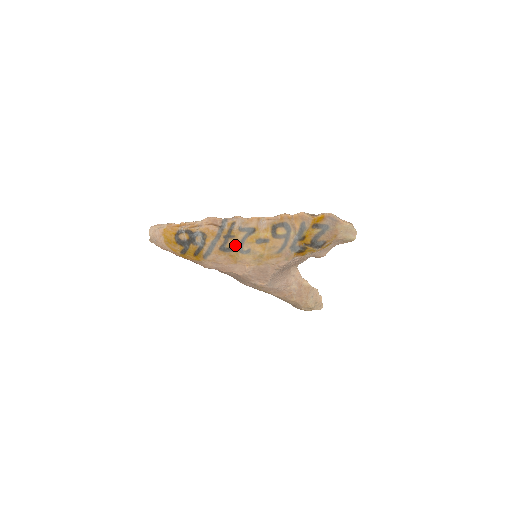
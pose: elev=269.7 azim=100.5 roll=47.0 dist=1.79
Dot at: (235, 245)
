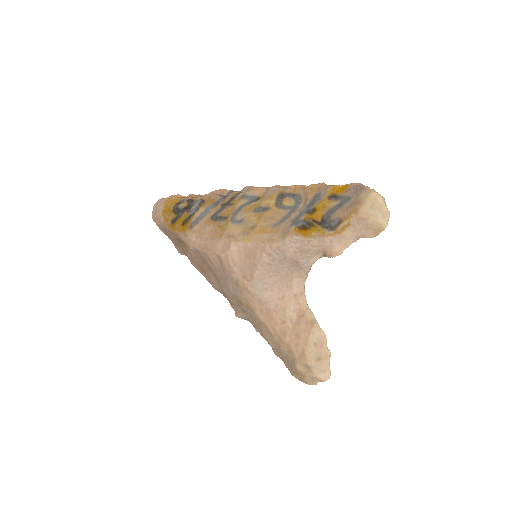
Dot at: (229, 213)
